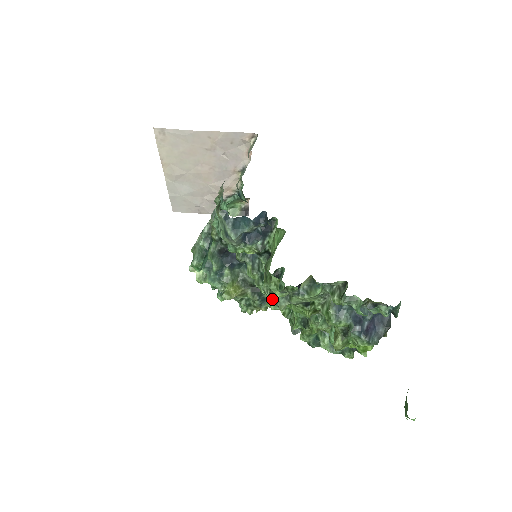
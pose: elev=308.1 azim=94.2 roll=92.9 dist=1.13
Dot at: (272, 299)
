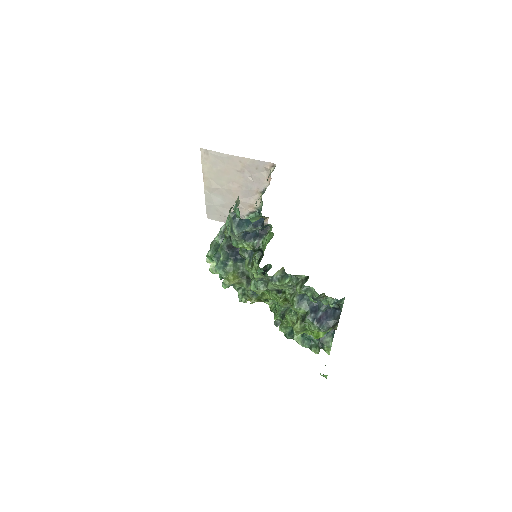
Dot at: (253, 282)
